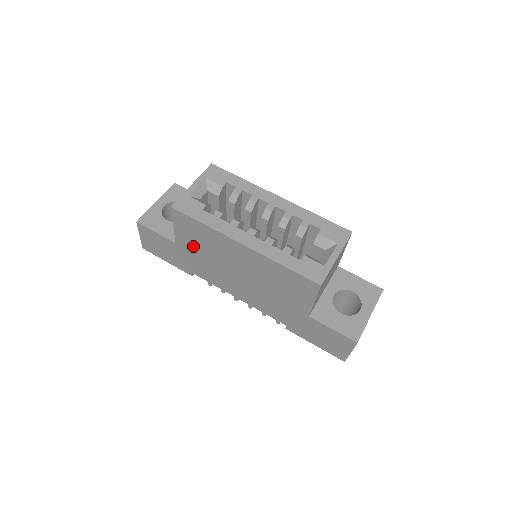
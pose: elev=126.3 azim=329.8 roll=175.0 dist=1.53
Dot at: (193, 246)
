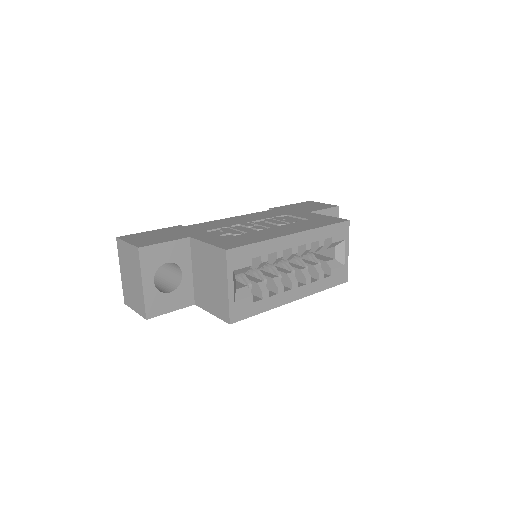
Dot at: occluded
